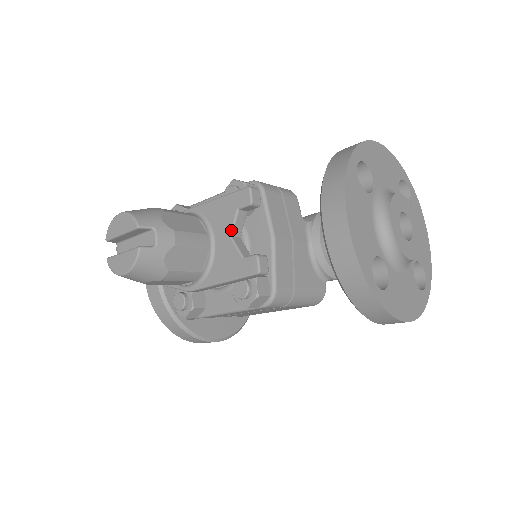
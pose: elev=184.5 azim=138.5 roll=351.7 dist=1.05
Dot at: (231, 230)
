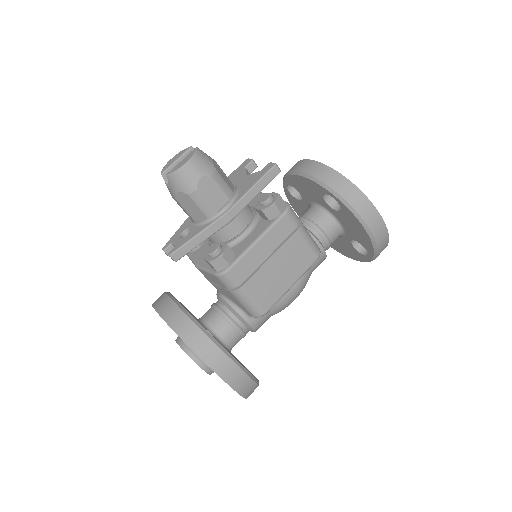
Dot at: (245, 173)
